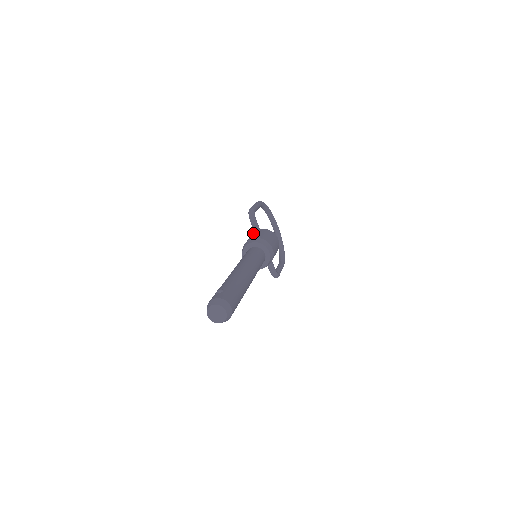
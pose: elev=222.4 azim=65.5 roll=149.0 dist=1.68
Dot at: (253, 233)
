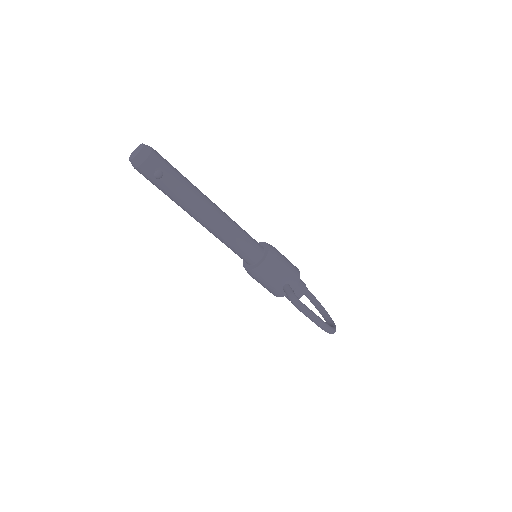
Dot at: occluded
